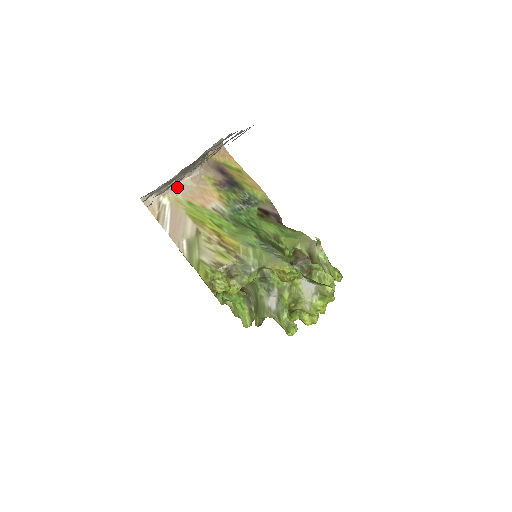
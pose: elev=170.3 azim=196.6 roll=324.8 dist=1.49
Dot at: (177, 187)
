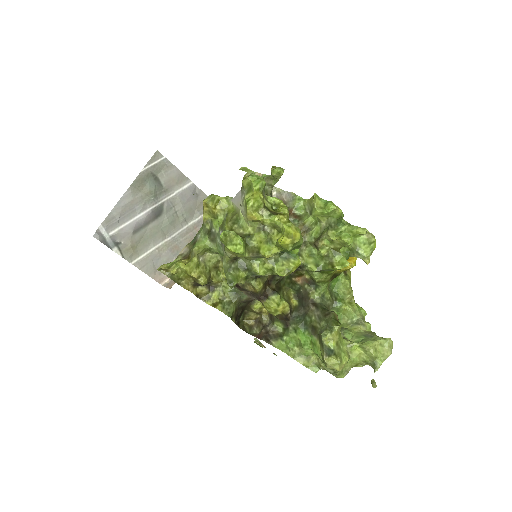
Dot at: occluded
